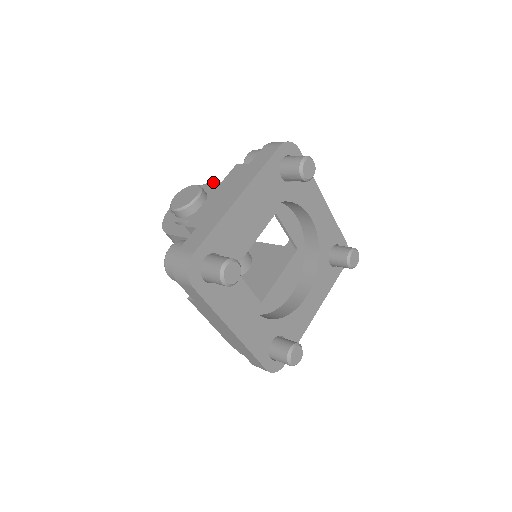
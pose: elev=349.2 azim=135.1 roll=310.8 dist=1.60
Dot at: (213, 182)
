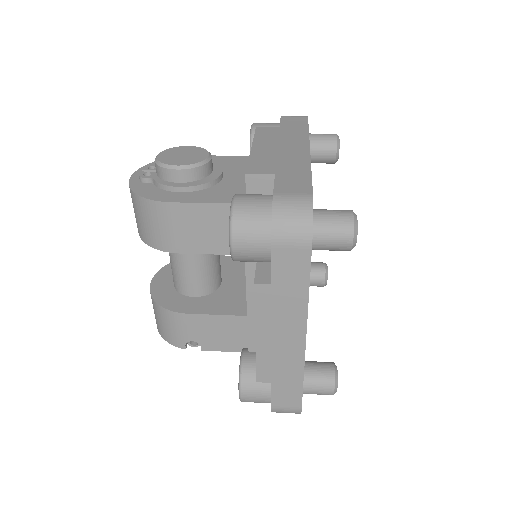
Dot at: occluded
